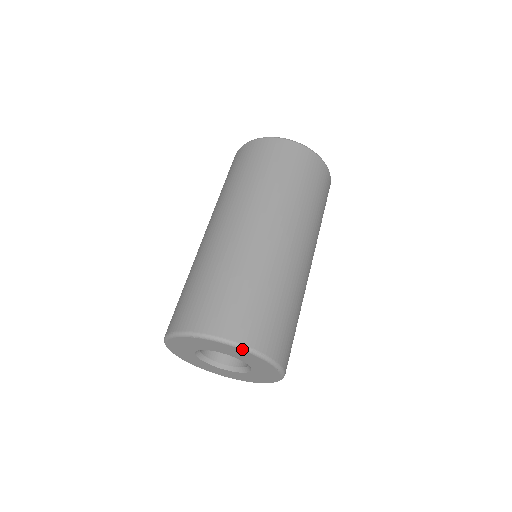
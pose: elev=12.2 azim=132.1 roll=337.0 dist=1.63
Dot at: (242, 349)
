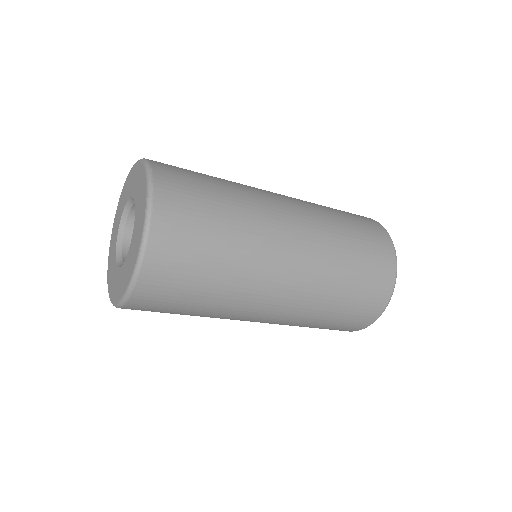
Dot at: (144, 163)
